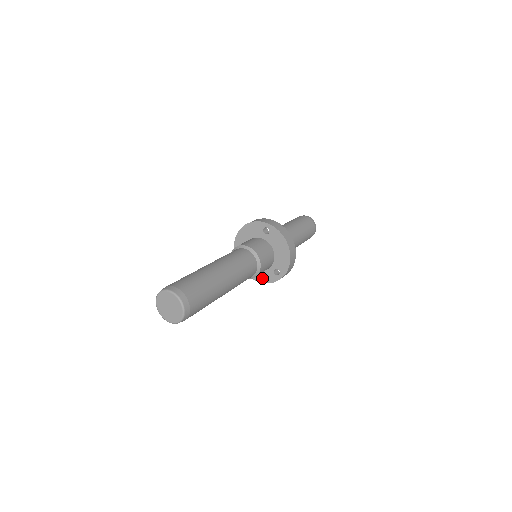
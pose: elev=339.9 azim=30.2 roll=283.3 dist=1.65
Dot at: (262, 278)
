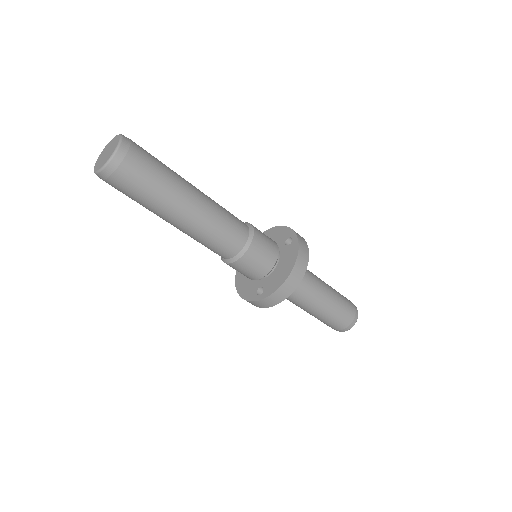
Dot at: (243, 290)
